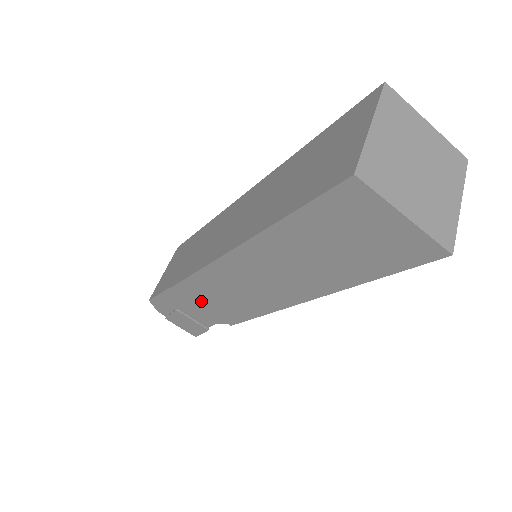
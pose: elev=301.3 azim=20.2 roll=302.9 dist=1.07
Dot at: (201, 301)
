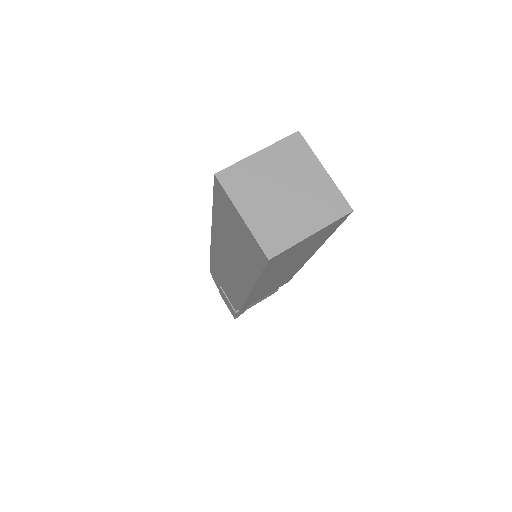
Dot at: (222, 279)
